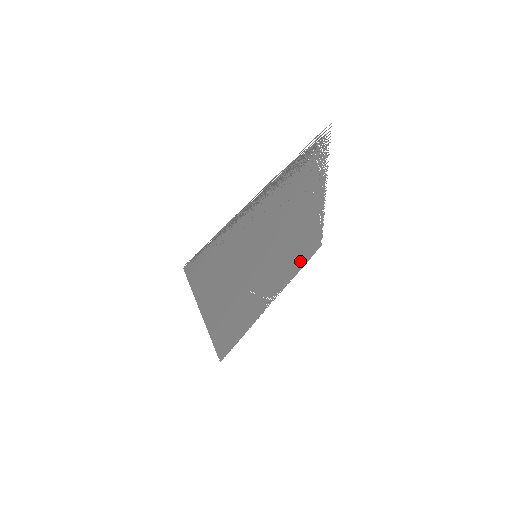
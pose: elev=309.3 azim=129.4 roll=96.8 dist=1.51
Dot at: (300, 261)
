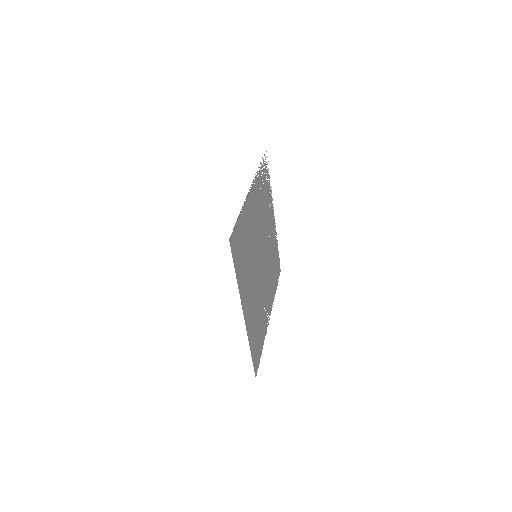
Dot at: (274, 281)
